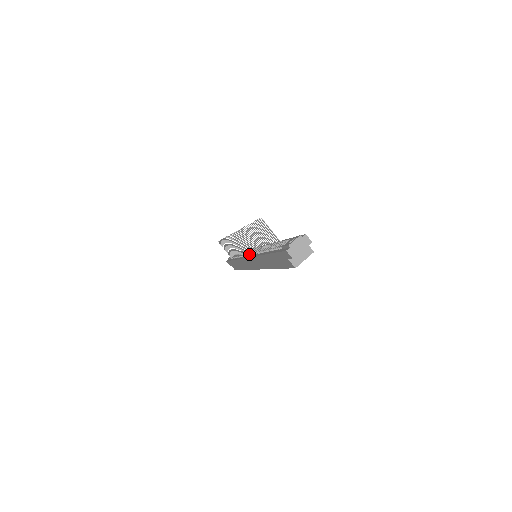
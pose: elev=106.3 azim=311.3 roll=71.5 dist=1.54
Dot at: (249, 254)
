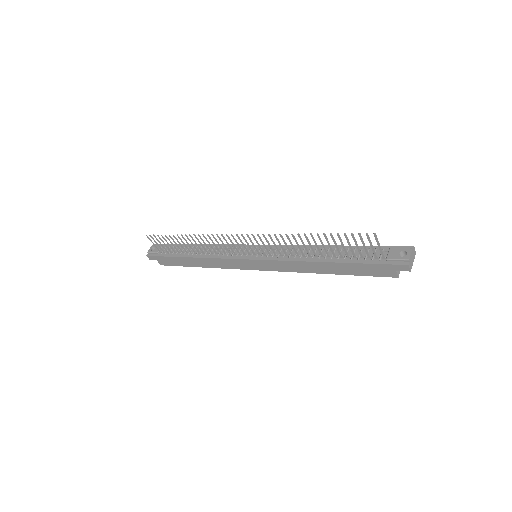
Dot at: (252, 255)
